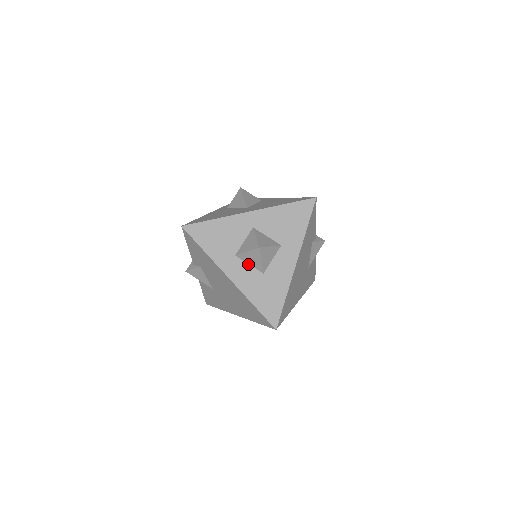
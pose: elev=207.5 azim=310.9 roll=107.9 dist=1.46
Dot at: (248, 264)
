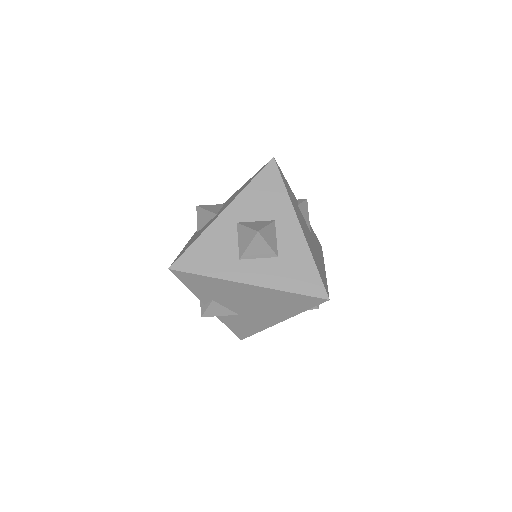
Dot at: (257, 259)
